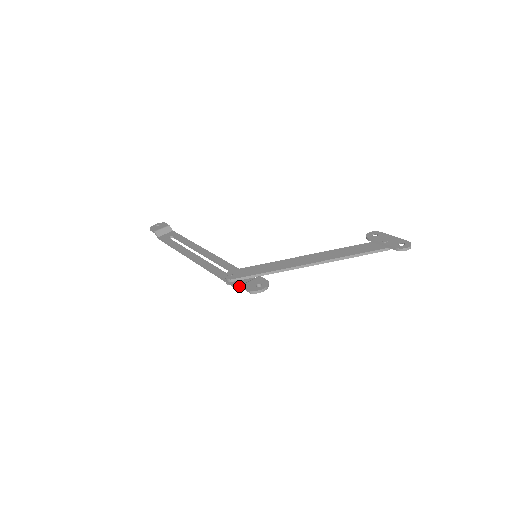
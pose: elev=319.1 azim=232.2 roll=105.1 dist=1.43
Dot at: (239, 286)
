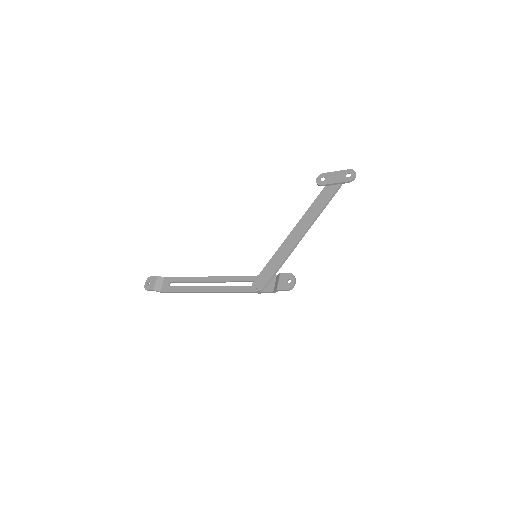
Dot at: (273, 290)
